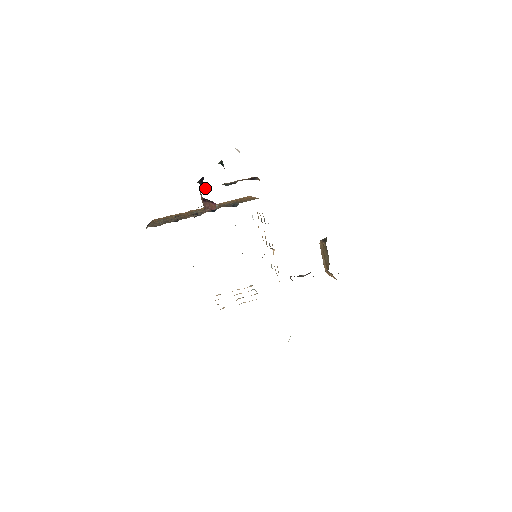
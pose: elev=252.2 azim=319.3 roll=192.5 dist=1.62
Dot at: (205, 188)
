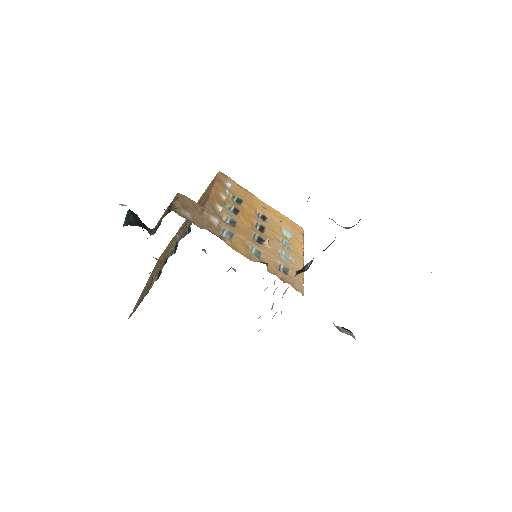
Dot at: occluded
